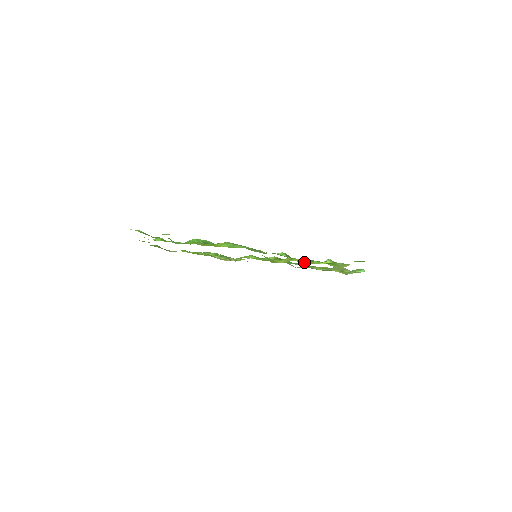
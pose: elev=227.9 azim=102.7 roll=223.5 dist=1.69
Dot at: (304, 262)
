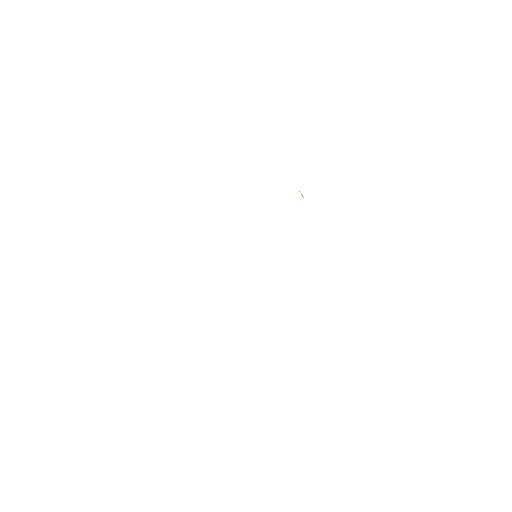
Dot at: occluded
